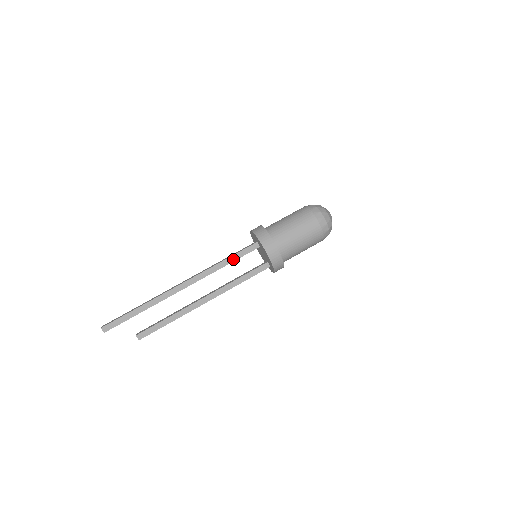
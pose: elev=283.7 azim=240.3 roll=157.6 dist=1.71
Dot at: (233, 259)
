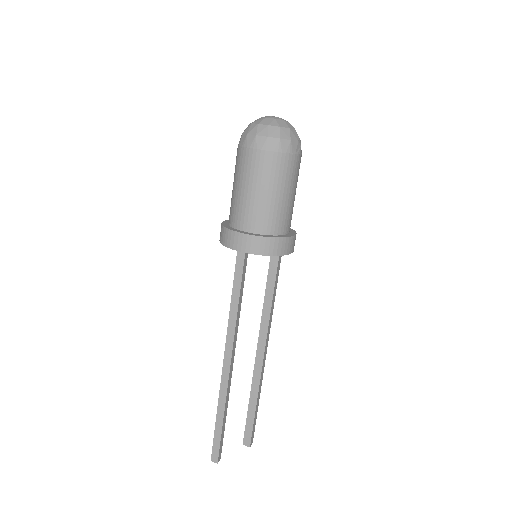
Dot at: (238, 286)
